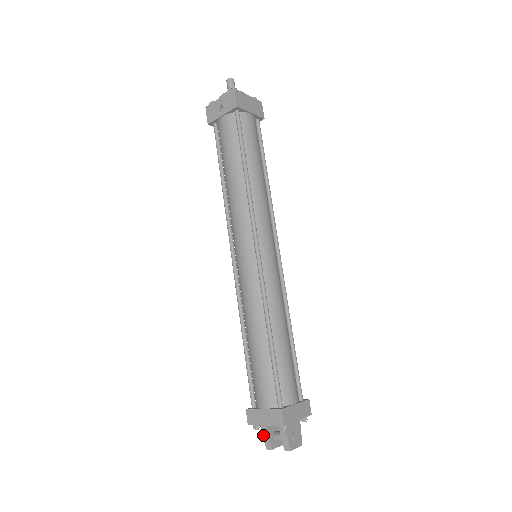
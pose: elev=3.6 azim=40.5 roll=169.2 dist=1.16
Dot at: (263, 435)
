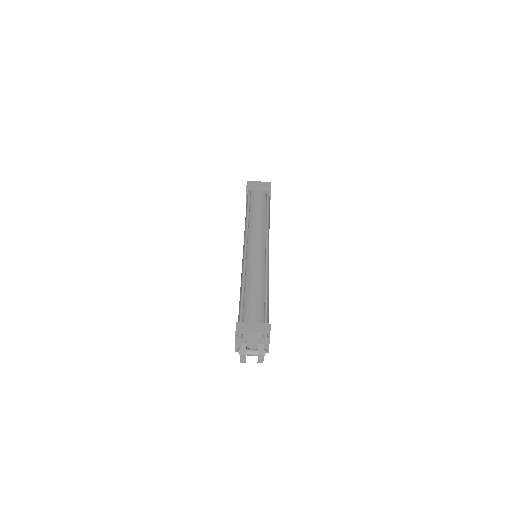
Dot at: (242, 344)
